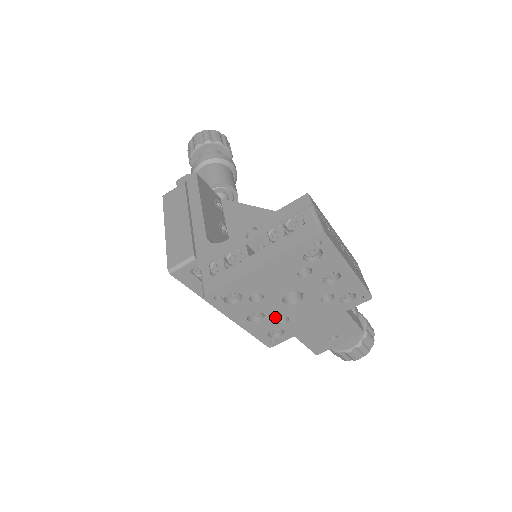
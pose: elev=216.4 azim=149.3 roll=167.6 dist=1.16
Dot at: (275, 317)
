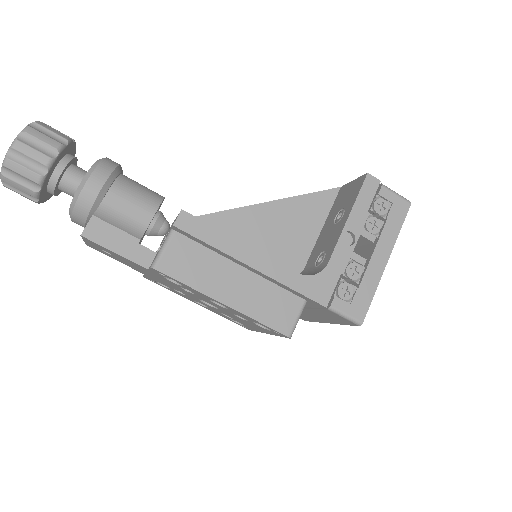
Dot at: occluded
